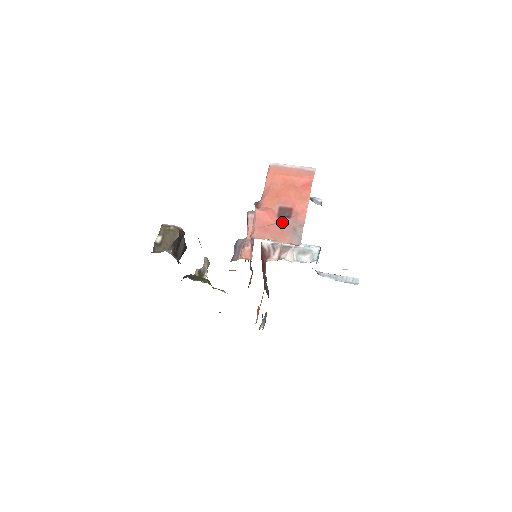
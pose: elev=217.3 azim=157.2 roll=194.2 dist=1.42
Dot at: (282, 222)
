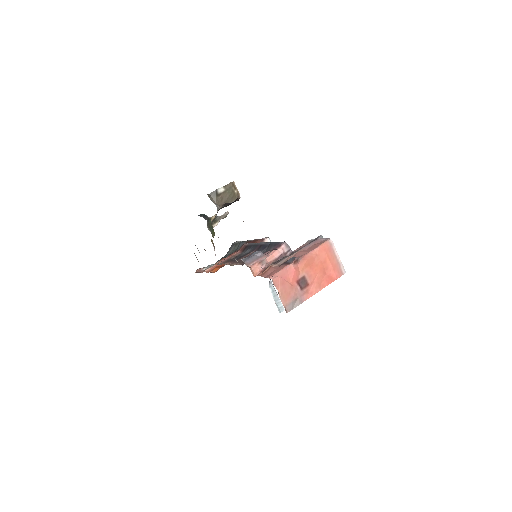
Dot at: (295, 288)
